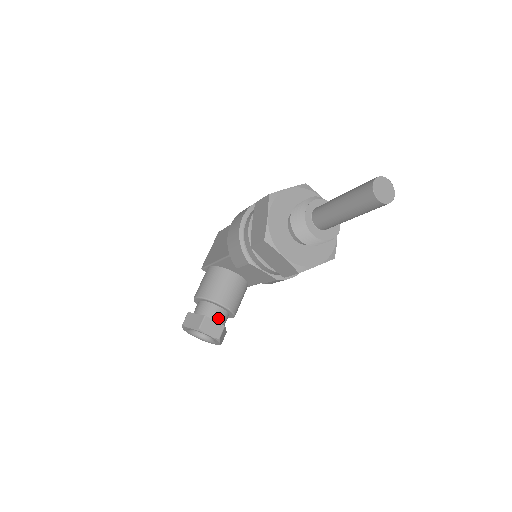
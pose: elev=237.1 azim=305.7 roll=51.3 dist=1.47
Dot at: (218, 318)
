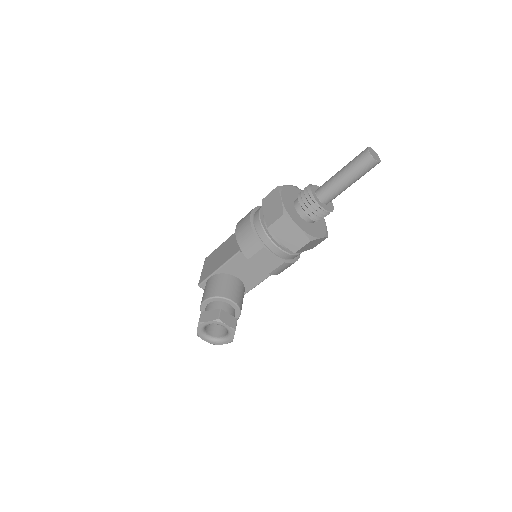
Dot at: (230, 313)
